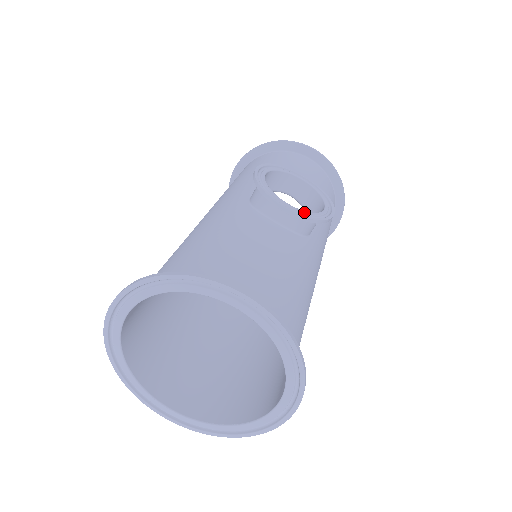
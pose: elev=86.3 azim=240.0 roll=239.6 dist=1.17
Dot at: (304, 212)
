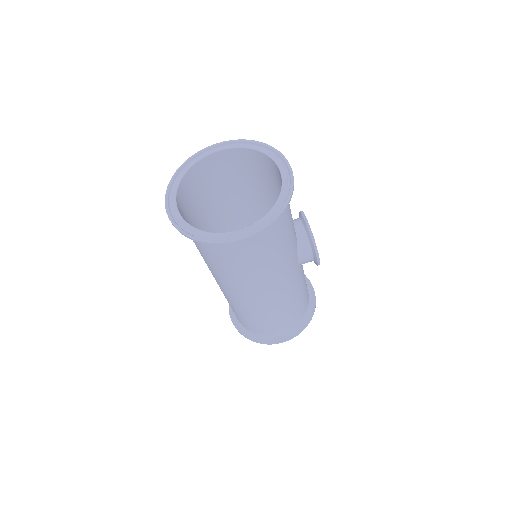
Dot at: occluded
